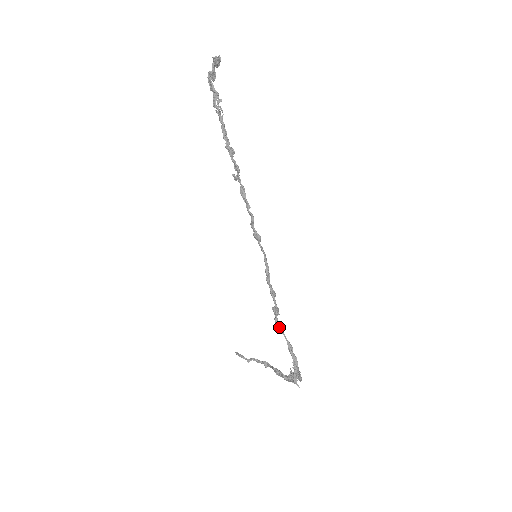
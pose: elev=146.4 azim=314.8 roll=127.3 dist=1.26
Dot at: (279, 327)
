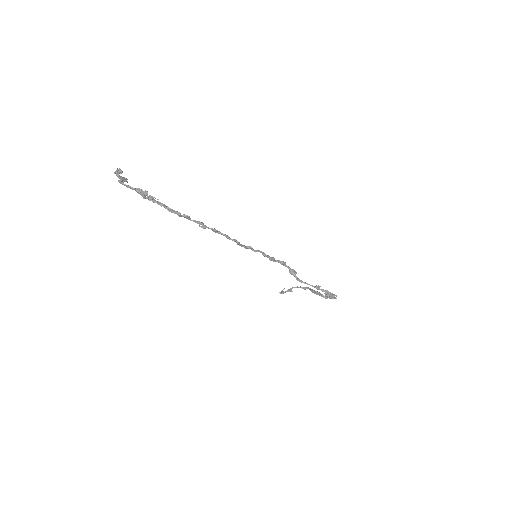
Dot at: occluded
